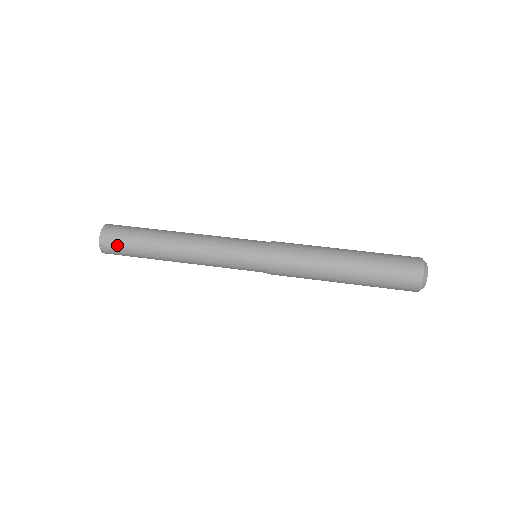
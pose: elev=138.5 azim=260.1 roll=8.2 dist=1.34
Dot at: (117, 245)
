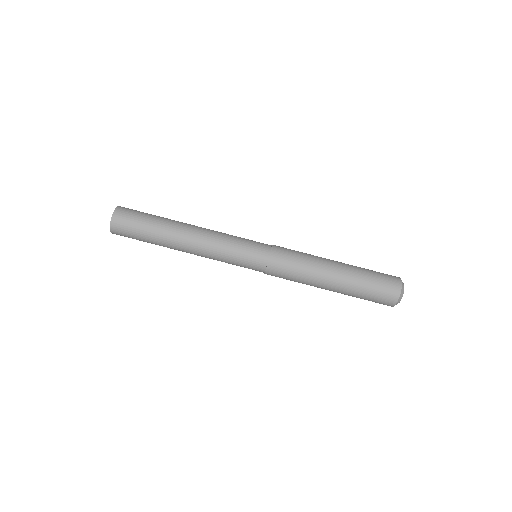
Dot at: occluded
